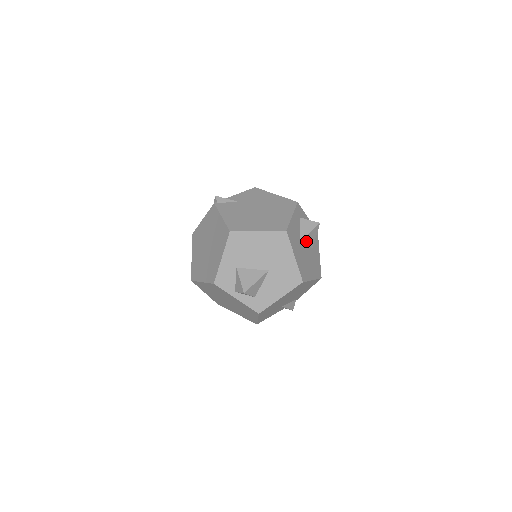
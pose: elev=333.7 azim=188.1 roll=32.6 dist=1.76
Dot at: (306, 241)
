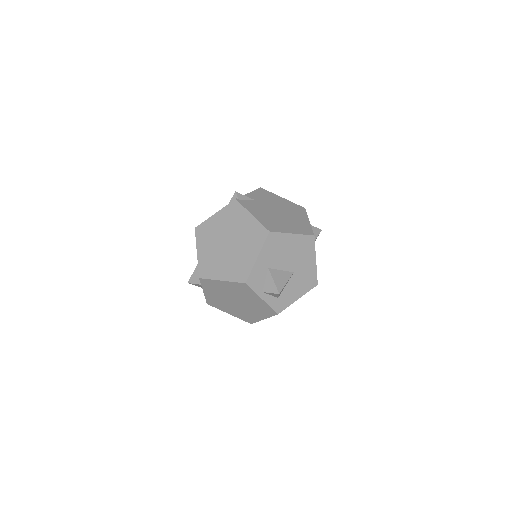
Dot at: occluded
